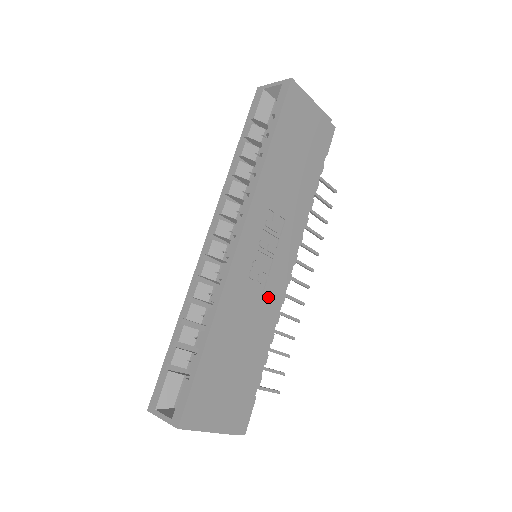
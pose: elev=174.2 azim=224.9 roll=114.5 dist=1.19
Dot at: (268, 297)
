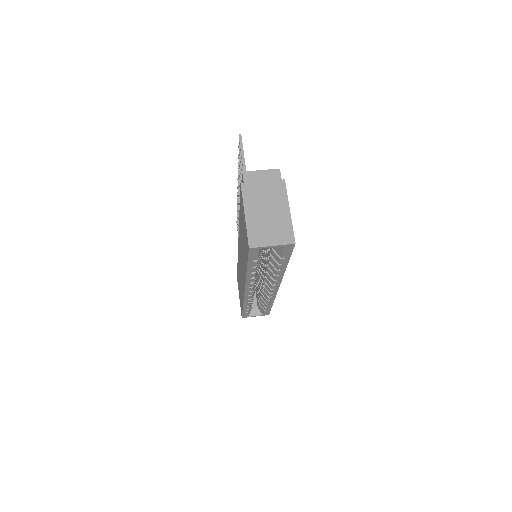
Dot at: occluded
